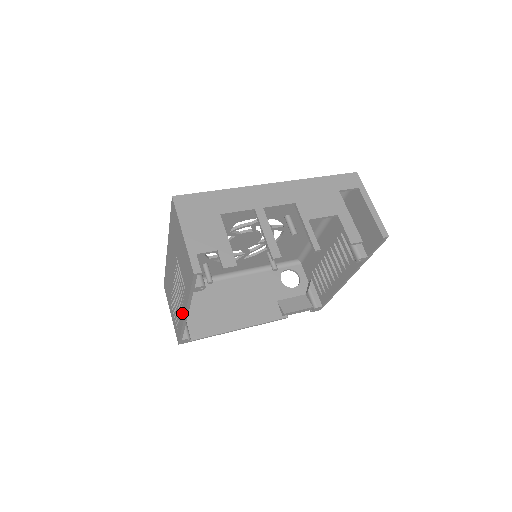
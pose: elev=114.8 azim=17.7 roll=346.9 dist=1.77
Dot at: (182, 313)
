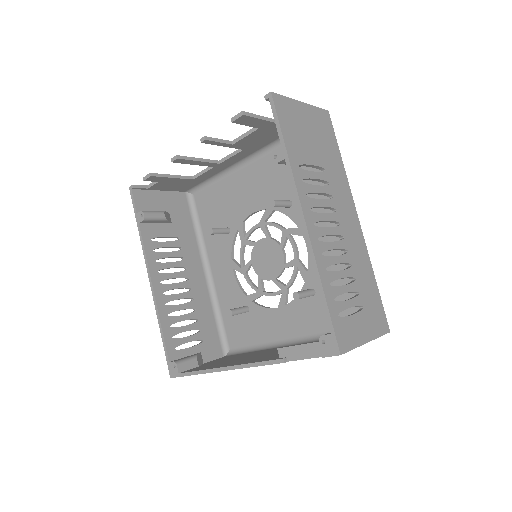
Dot at: (157, 288)
